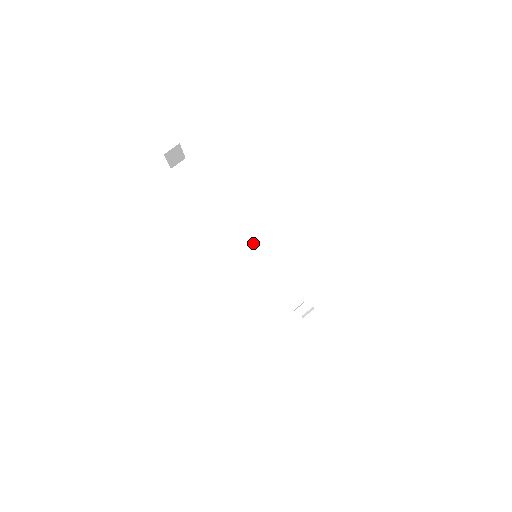
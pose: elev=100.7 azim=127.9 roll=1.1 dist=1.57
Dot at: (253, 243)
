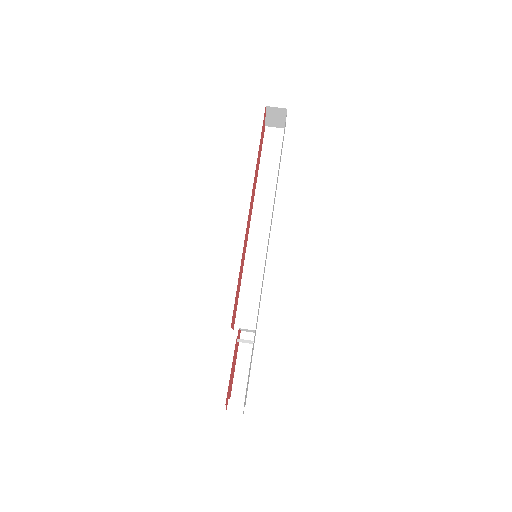
Dot at: occluded
